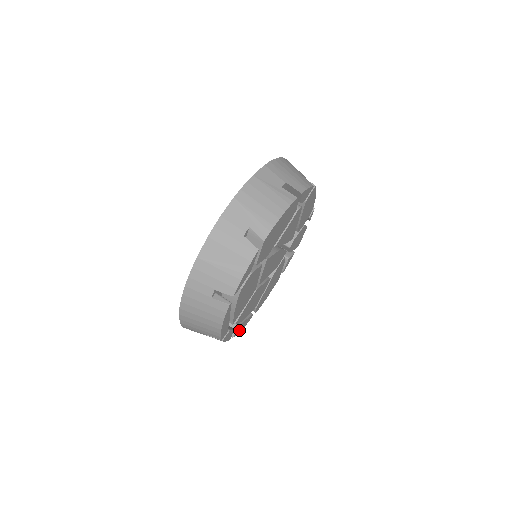
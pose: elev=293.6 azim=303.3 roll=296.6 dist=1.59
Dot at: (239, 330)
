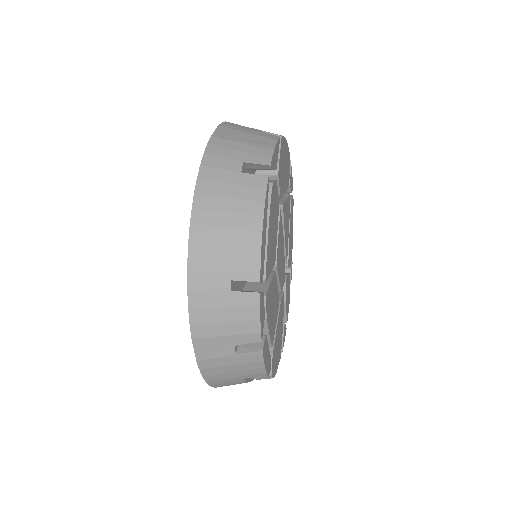
Dot at: (264, 358)
